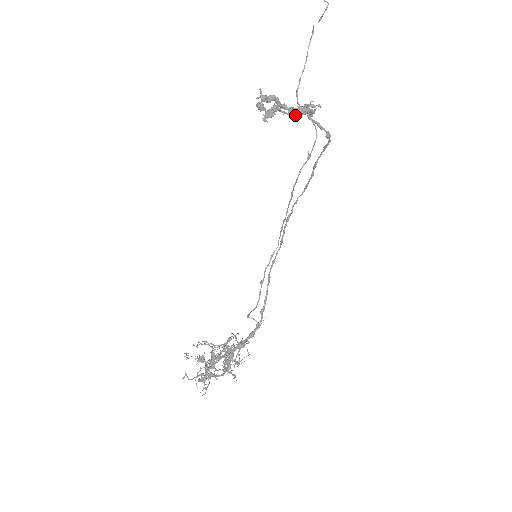
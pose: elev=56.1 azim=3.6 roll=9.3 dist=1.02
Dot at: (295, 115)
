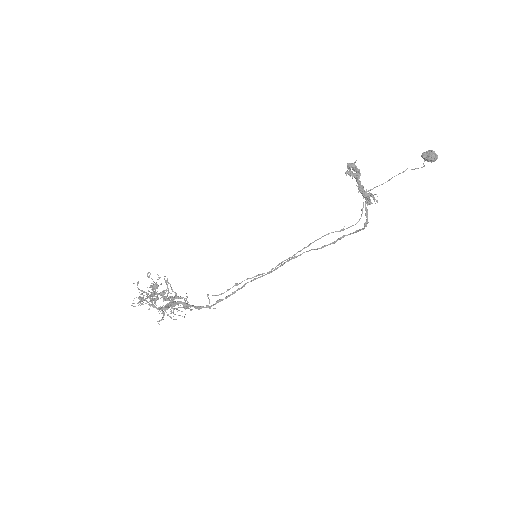
Dot at: (361, 191)
